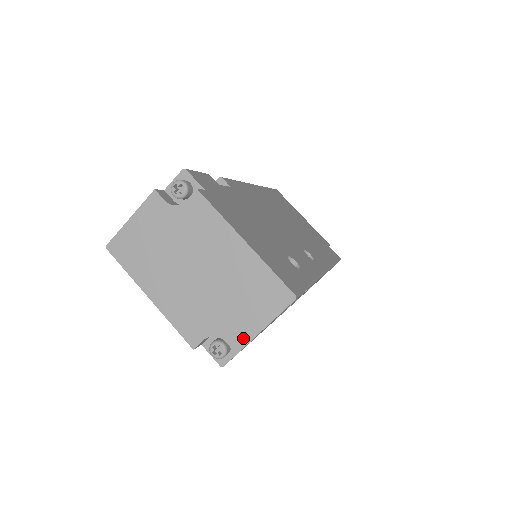
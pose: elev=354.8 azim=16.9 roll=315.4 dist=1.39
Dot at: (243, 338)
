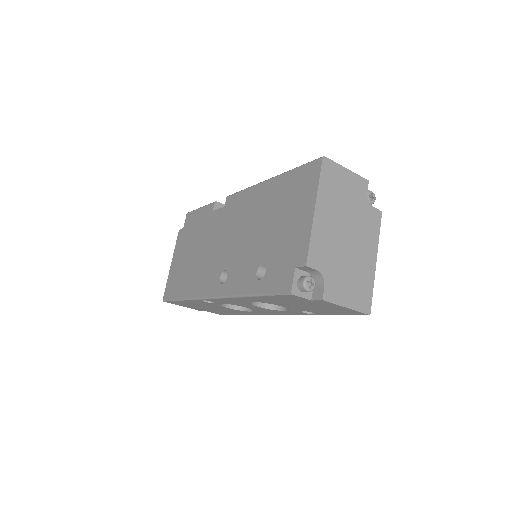
Dot at: (333, 297)
